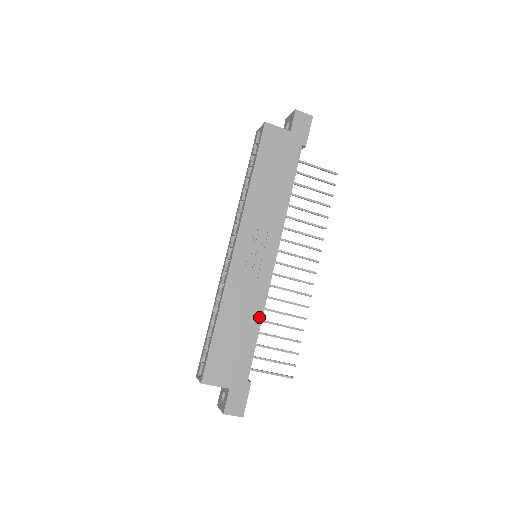
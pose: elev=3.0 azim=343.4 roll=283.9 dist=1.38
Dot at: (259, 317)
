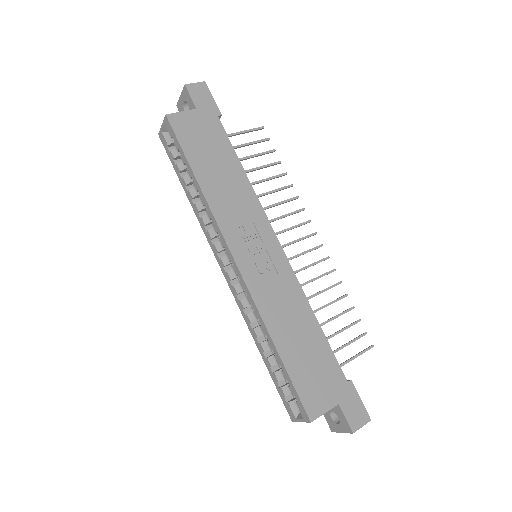
Dot at: (309, 311)
